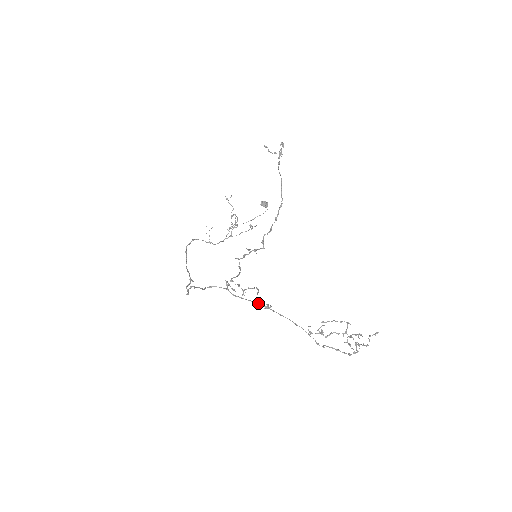
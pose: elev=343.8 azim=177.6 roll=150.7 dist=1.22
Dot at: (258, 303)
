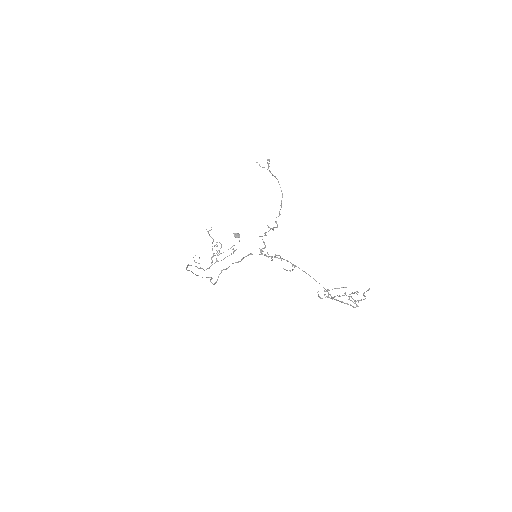
Dot at: (288, 261)
